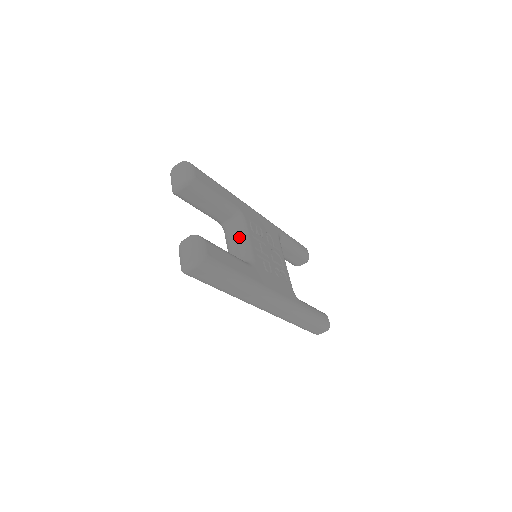
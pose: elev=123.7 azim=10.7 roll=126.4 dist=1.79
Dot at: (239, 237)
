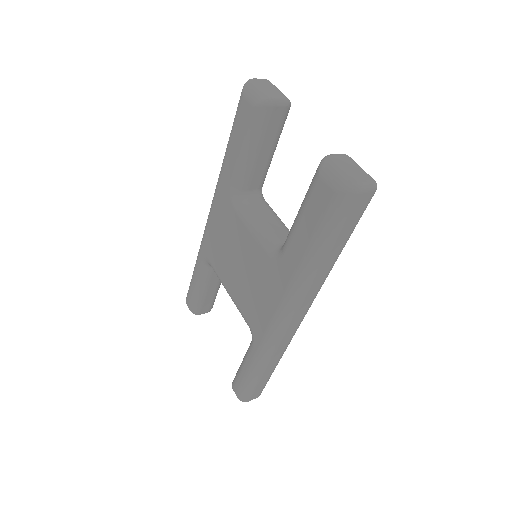
Dot at: (276, 215)
